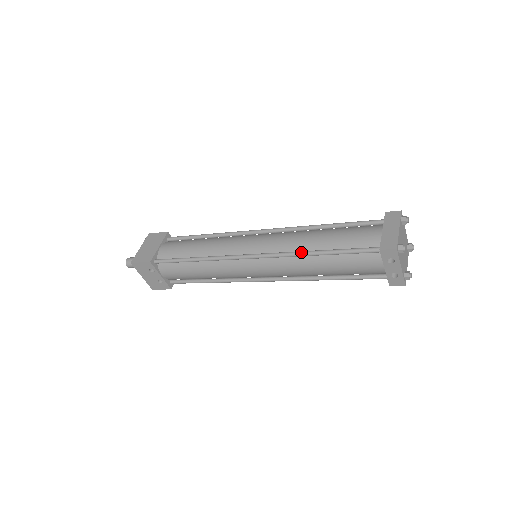
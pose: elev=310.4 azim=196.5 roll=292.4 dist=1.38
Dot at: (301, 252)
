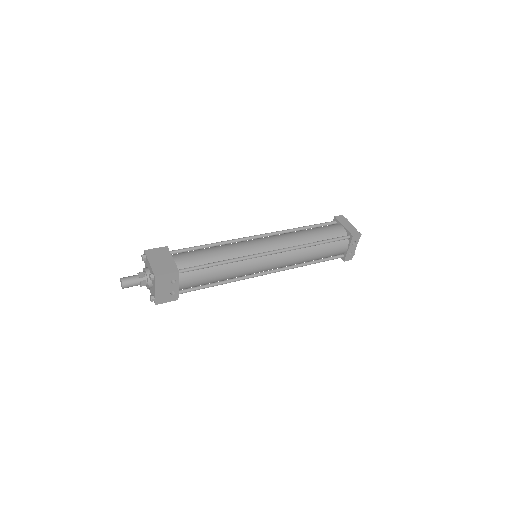
Dot at: (305, 244)
